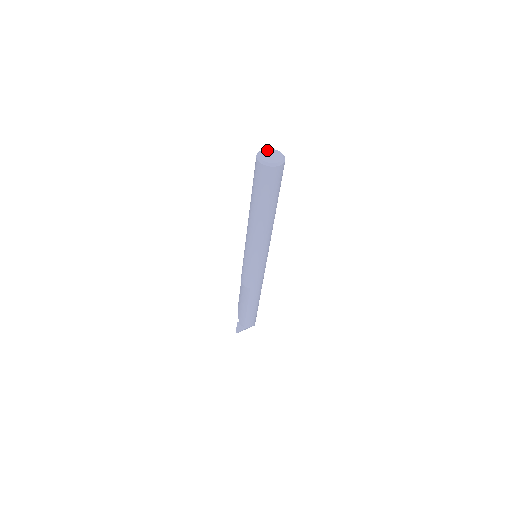
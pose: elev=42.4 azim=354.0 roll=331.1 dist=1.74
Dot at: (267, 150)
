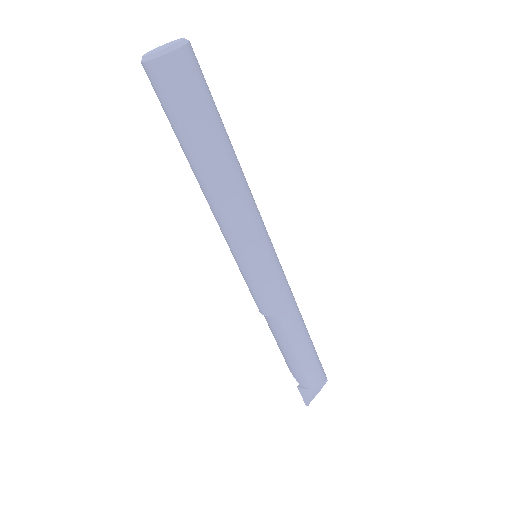
Dot at: (156, 48)
